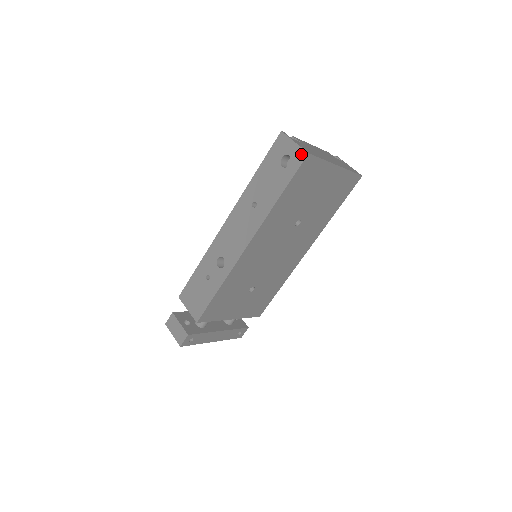
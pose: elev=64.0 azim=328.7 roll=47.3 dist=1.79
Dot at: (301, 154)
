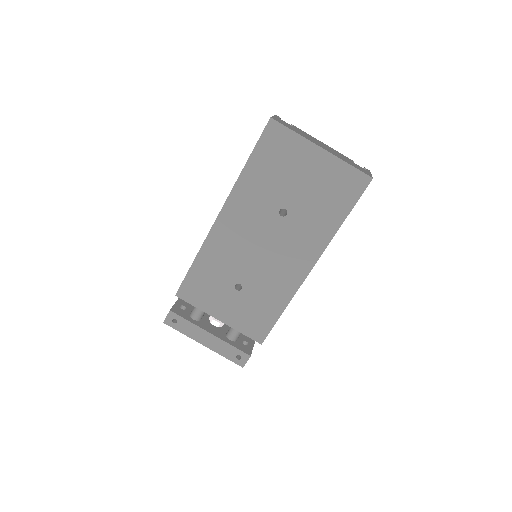
Dot at: occluded
